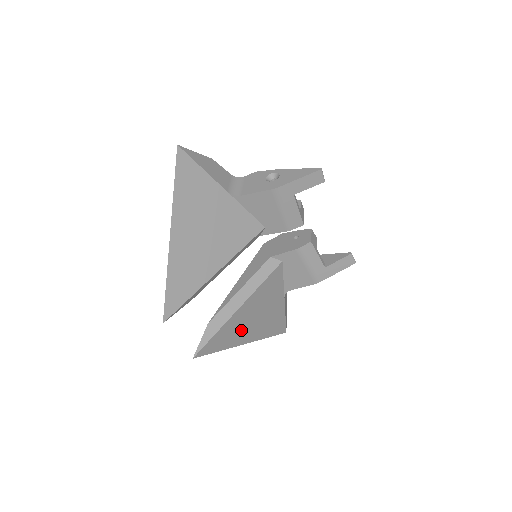
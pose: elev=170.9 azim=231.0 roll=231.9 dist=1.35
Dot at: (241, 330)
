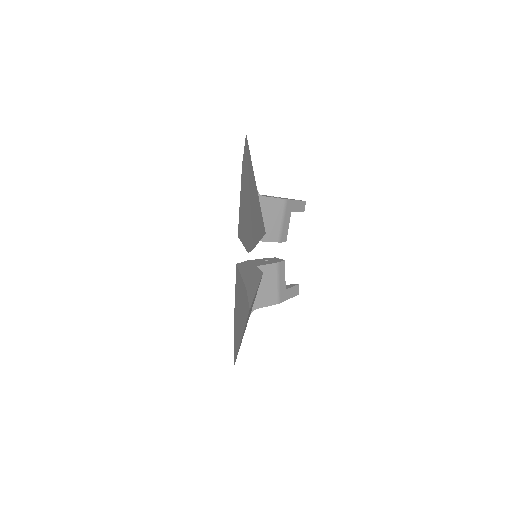
Dot at: occluded
